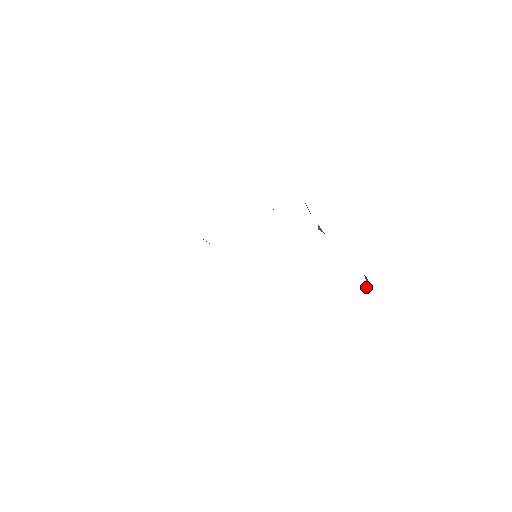
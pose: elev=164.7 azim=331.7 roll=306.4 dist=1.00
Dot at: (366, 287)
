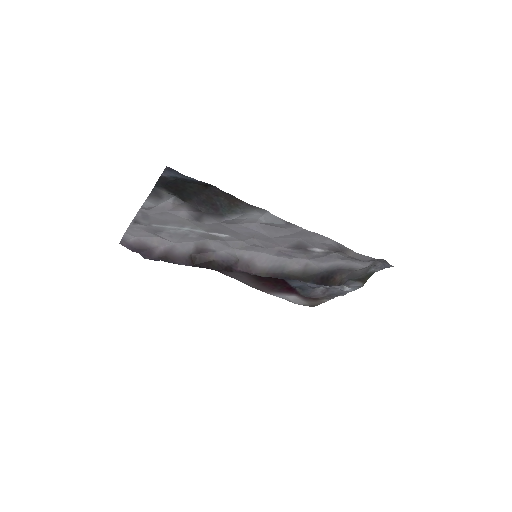
Dot at: occluded
